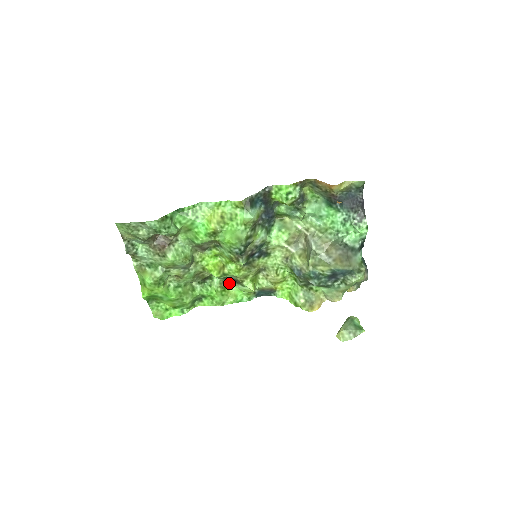
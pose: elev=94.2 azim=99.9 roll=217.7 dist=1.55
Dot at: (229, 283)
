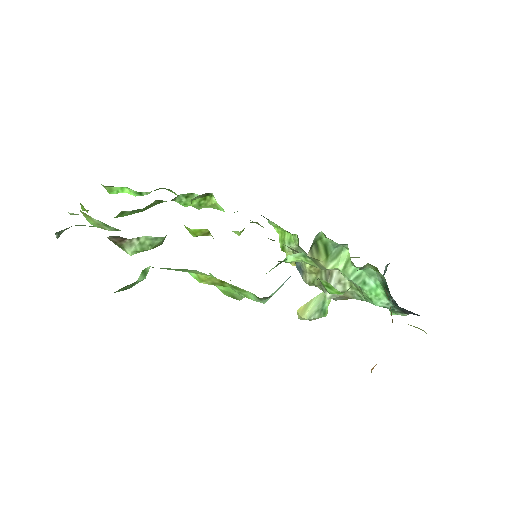
Dot at: occluded
